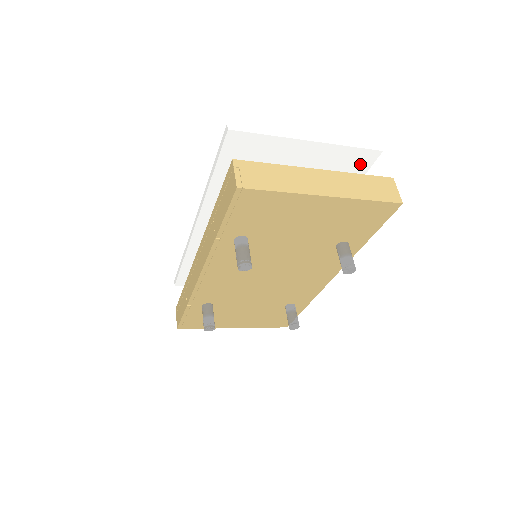
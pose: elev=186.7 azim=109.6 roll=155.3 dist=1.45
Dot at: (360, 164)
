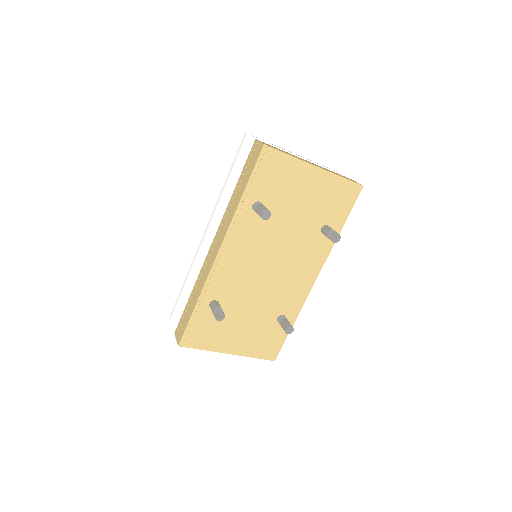
Dot at: occluded
